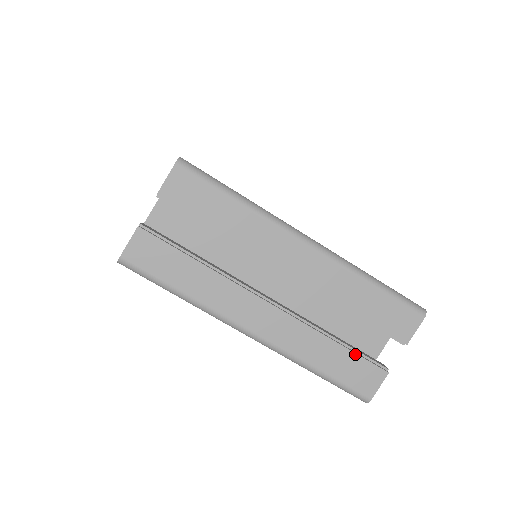
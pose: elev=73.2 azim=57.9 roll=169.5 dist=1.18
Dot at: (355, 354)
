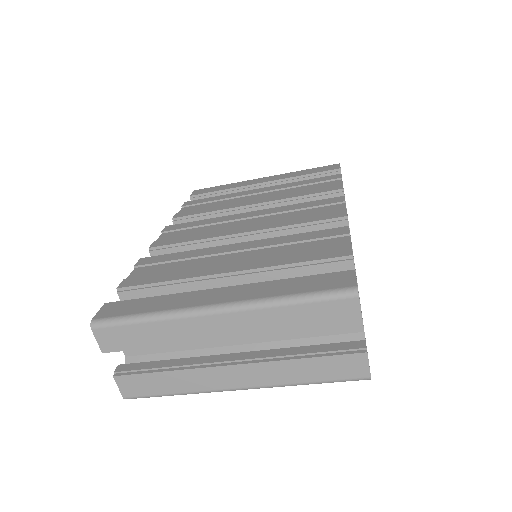
Dot at: (326, 357)
